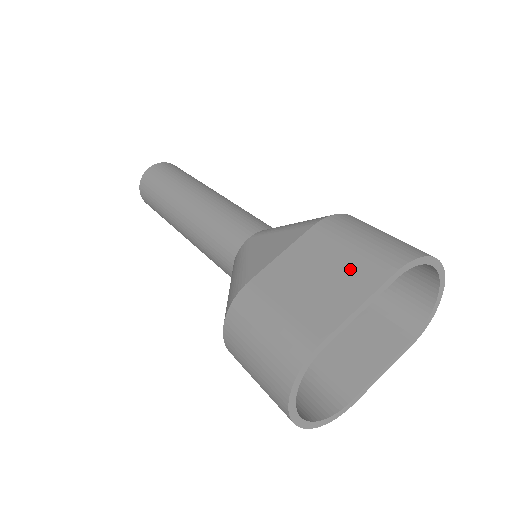
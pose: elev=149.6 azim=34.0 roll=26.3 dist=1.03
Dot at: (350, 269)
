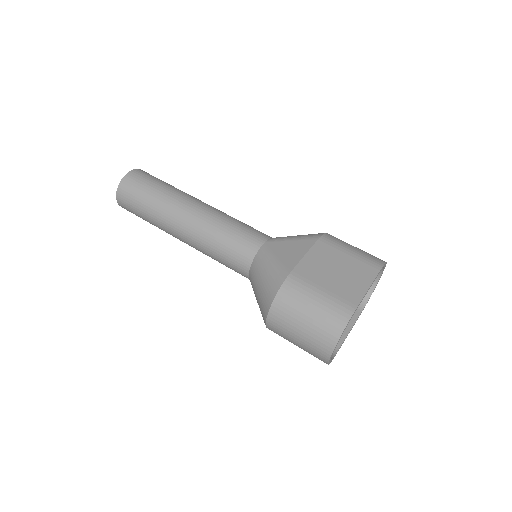
Dot at: (355, 267)
